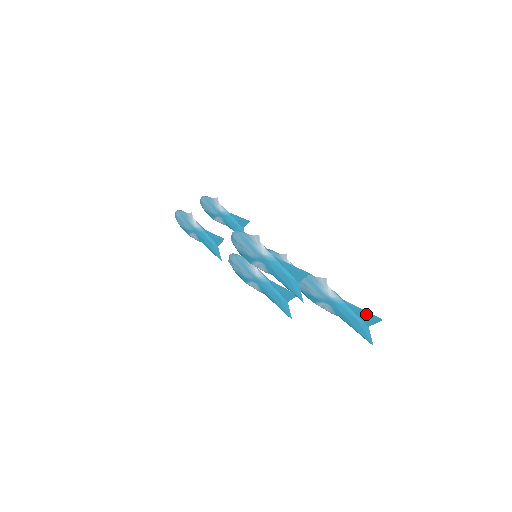
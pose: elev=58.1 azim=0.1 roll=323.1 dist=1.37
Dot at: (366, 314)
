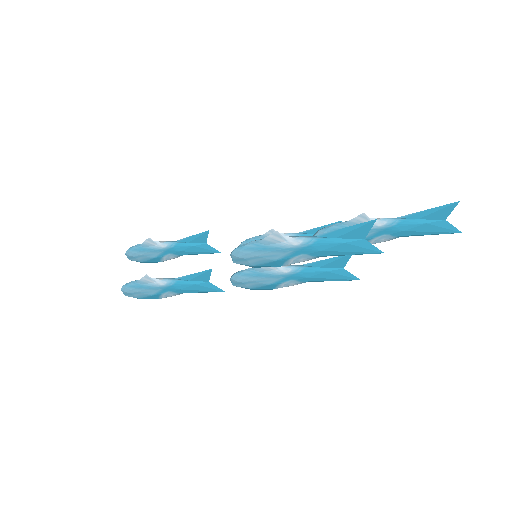
Dot at: (435, 211)
